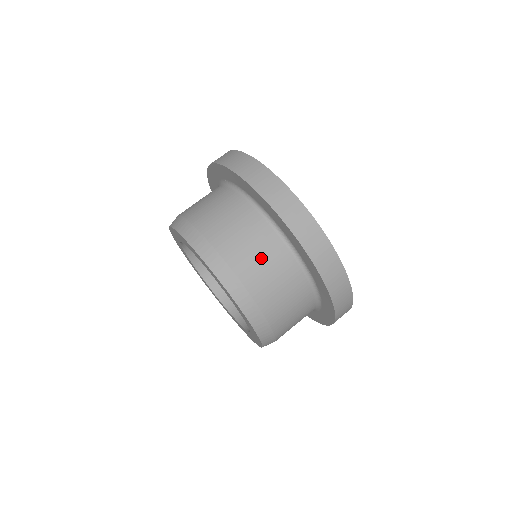
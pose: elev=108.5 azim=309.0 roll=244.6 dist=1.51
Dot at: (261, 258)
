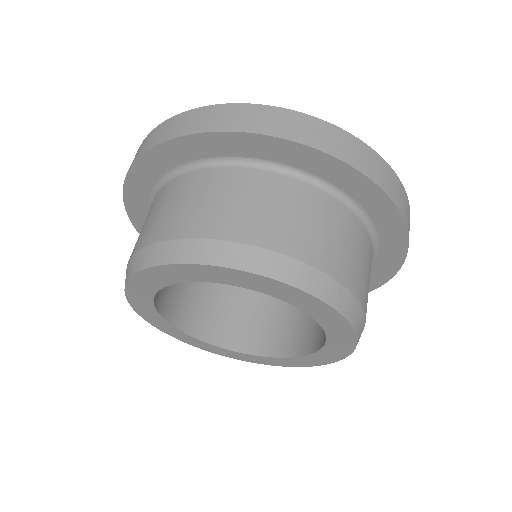
Dot at: (315, 224)
